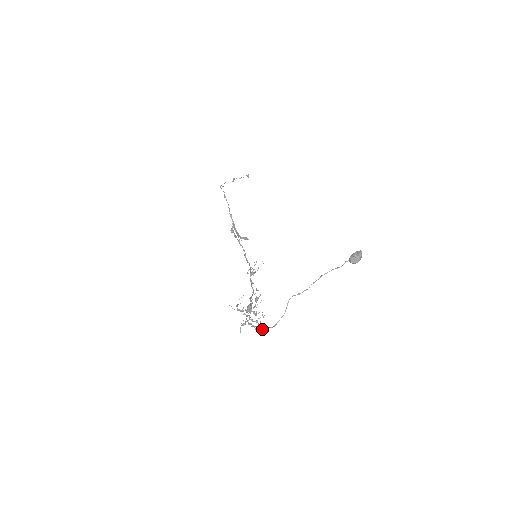
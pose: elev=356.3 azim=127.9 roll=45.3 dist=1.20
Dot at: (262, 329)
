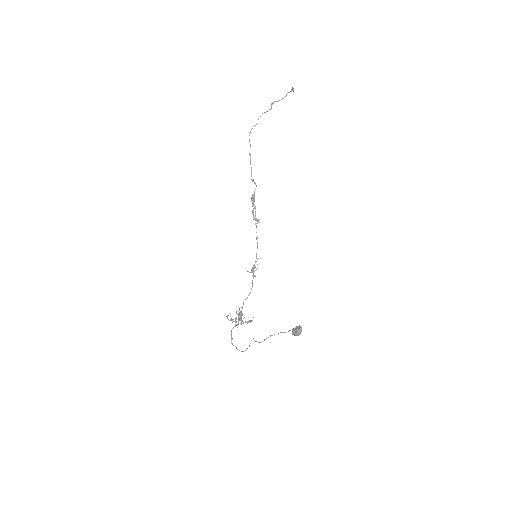
Dot at: (237, 349)
